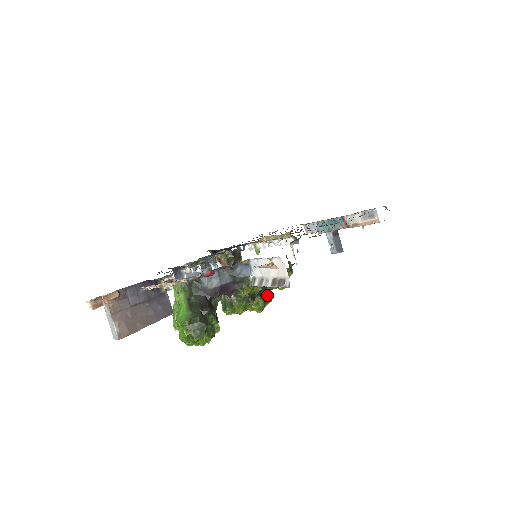
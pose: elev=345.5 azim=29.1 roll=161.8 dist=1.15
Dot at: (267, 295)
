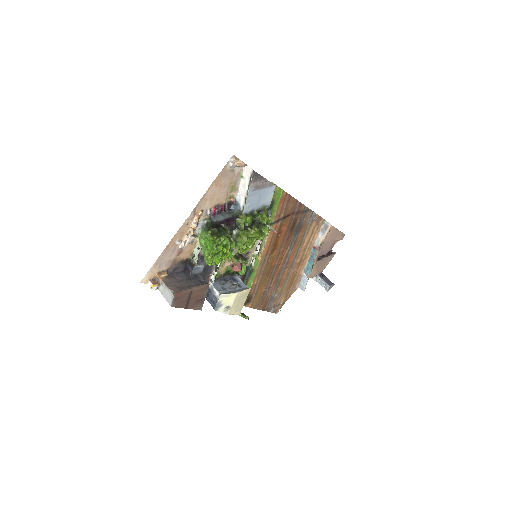
Dot at: (260, 229)
